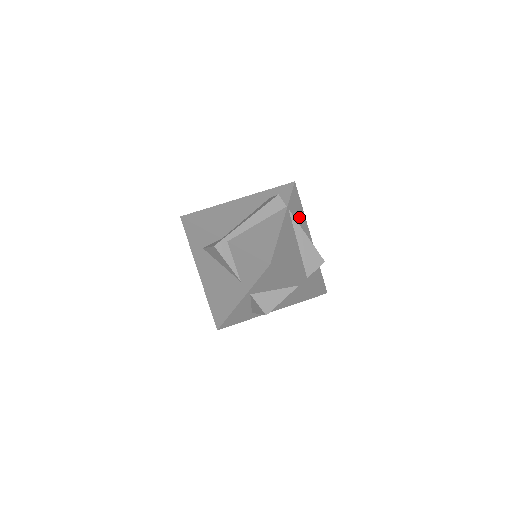
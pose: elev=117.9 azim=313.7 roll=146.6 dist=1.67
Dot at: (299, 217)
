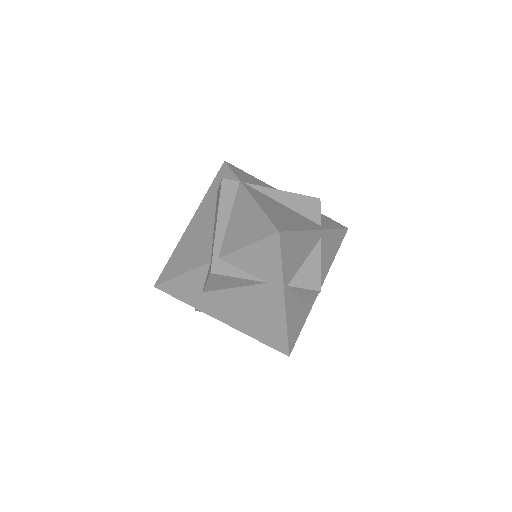
Dot at: (259, 185)
